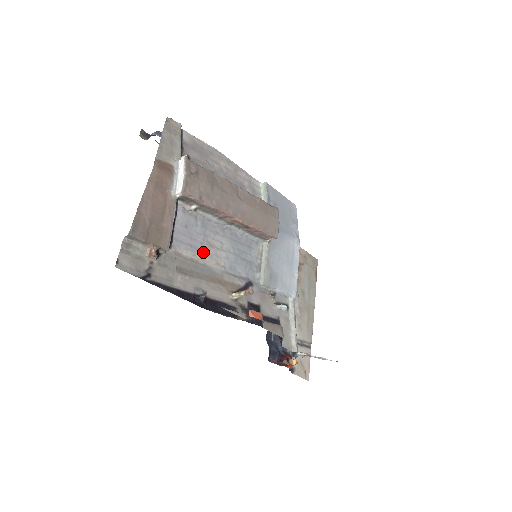
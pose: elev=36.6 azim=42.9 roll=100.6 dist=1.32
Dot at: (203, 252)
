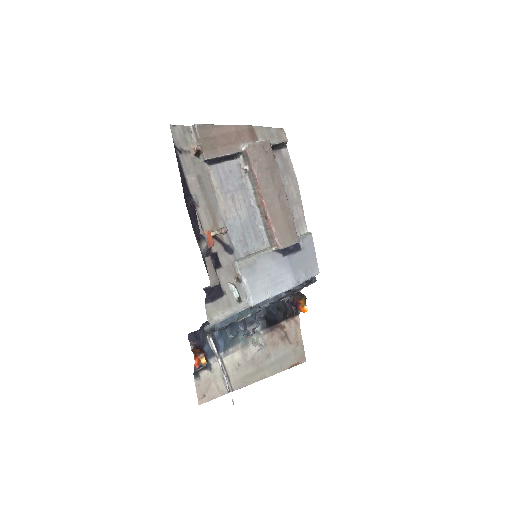
Dot at: (224, 195)
